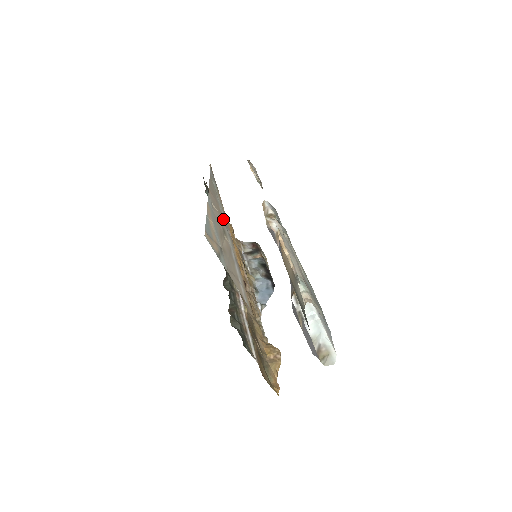
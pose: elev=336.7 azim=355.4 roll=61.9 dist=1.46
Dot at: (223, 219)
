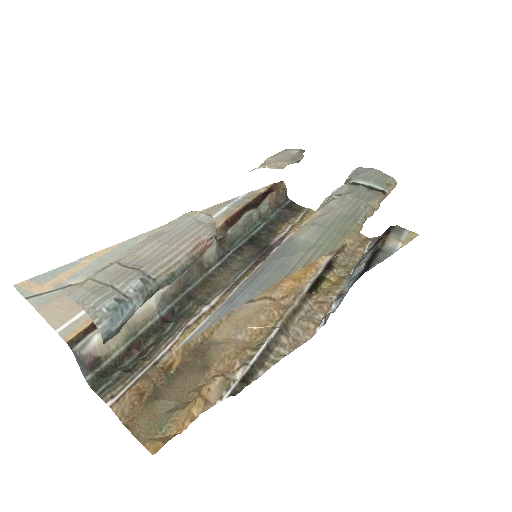
Dot at: occluded
